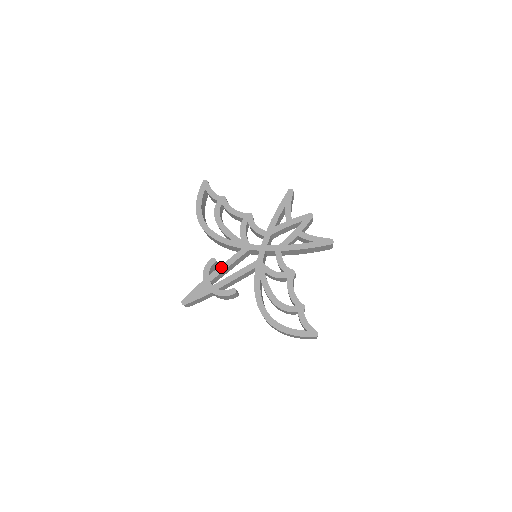
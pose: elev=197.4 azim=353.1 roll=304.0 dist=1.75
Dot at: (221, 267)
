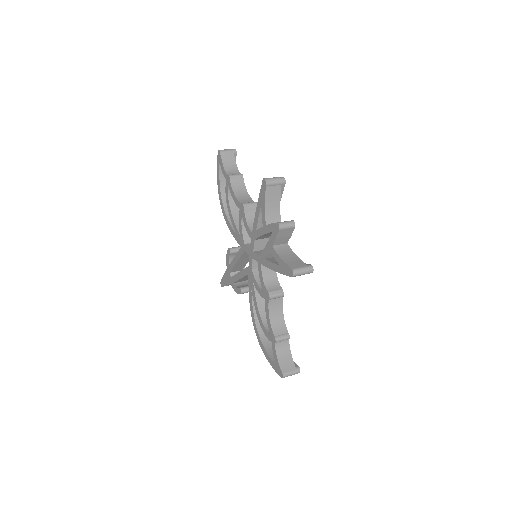
Dot at: (233, 261)
